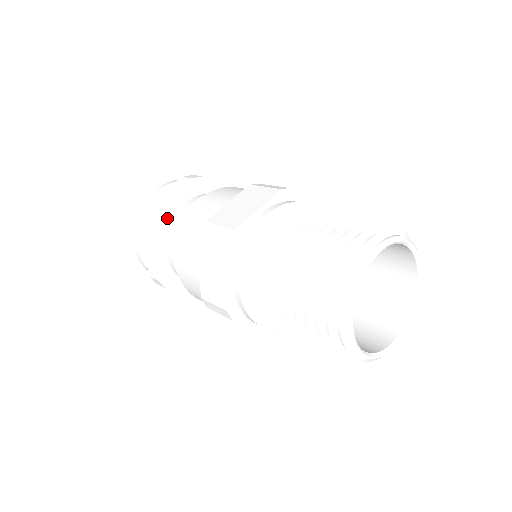
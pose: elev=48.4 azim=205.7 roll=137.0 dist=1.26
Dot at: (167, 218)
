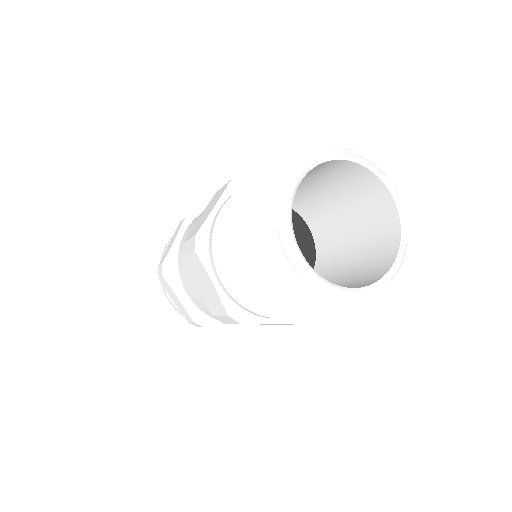
Dot at: occluded
